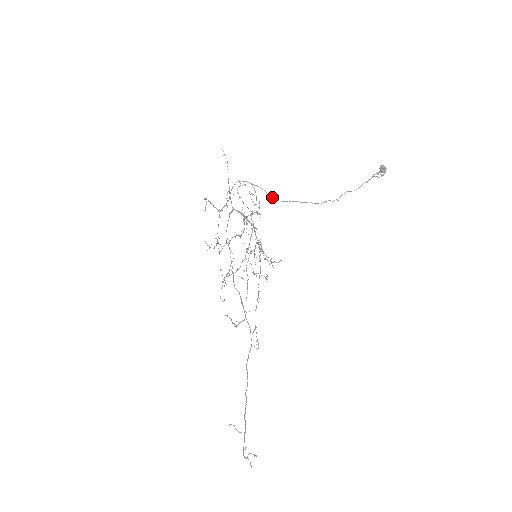
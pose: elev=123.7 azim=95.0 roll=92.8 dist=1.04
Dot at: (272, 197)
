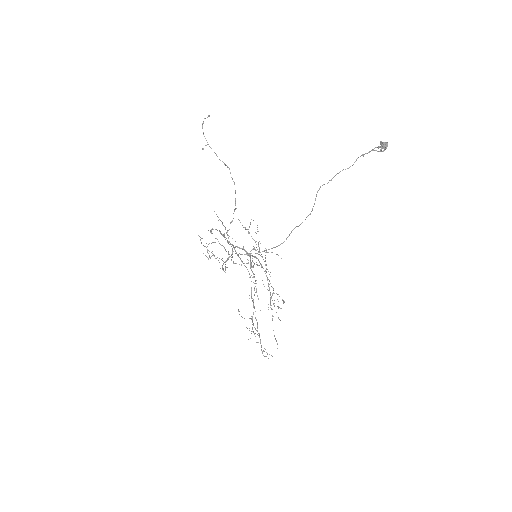
Dot at: (277, 246)
